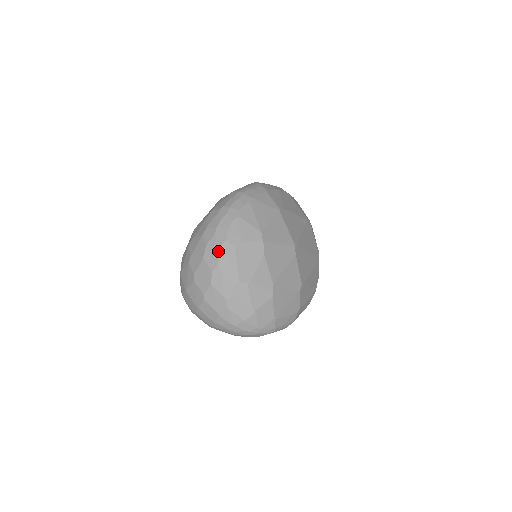
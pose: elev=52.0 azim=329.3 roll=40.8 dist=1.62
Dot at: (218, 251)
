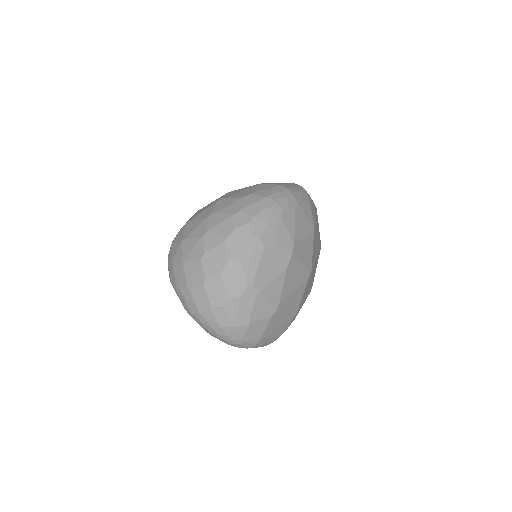
Dot at: (245, 243)
